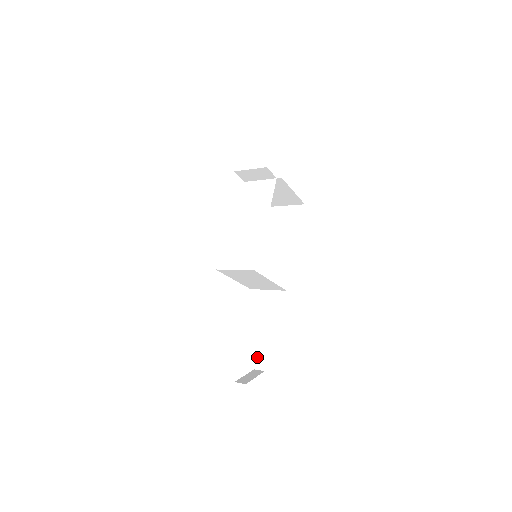
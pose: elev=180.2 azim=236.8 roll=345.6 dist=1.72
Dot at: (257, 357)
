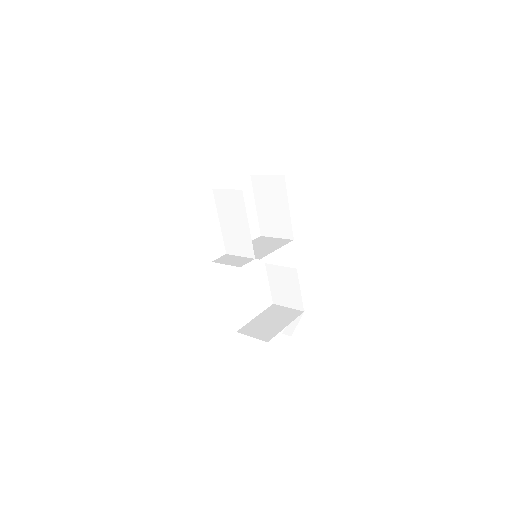
Dot at: occluded
